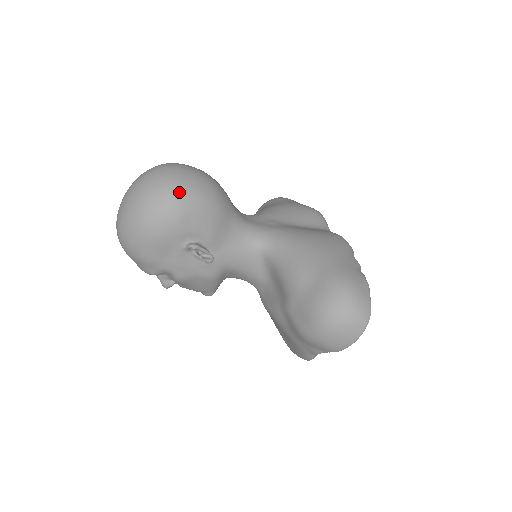
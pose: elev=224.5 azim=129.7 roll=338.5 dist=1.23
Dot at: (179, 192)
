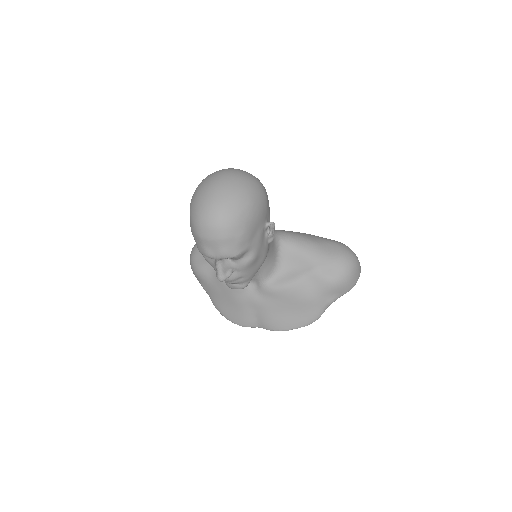
Dot at: (260, 182)
